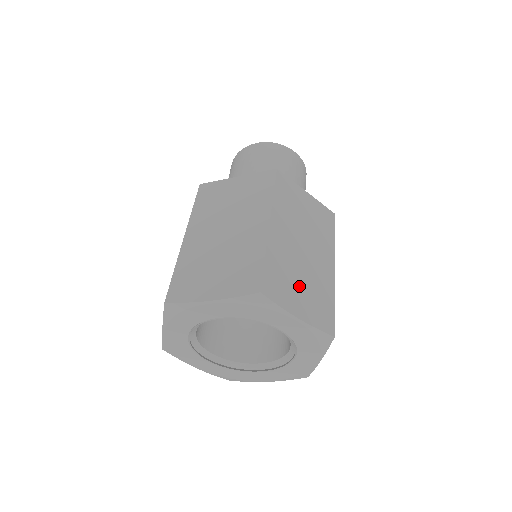
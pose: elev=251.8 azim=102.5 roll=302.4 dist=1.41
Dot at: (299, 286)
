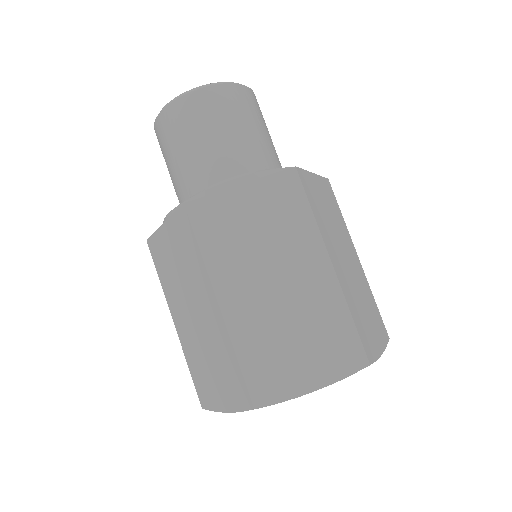
Dot at: (295, 348)
